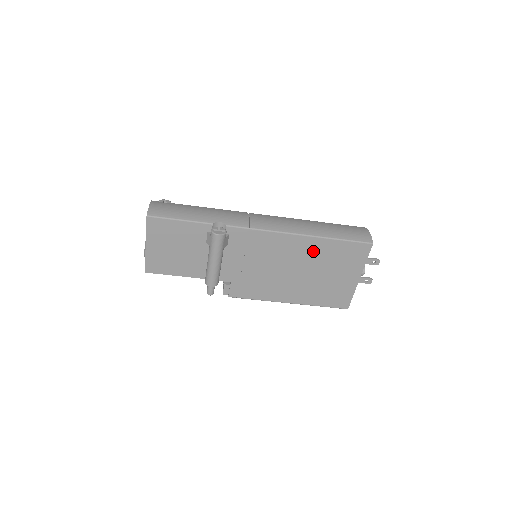
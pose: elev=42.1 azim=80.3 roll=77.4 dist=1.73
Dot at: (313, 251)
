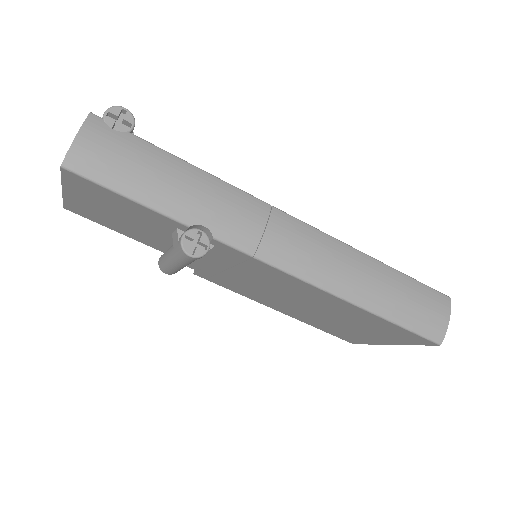
Dot at: (344, 310)
